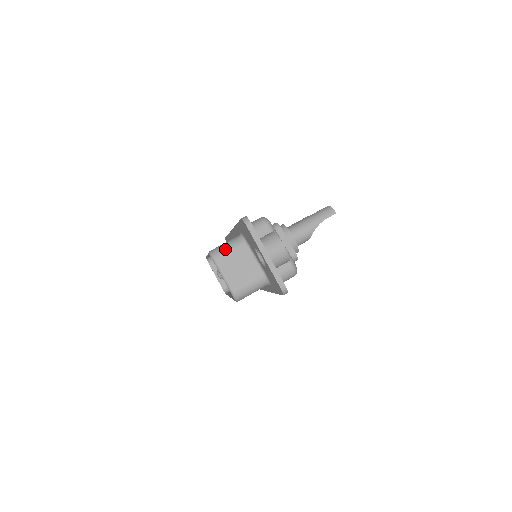
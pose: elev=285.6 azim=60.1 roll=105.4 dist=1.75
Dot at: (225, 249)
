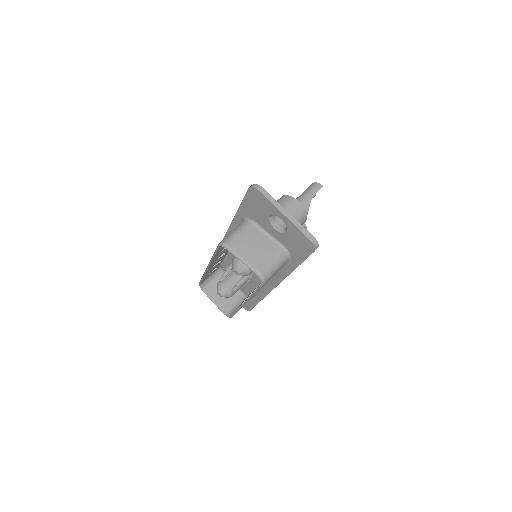
Dot at: (235, 235)
